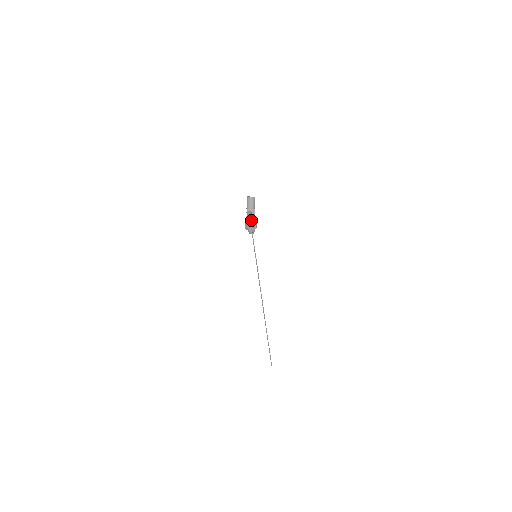
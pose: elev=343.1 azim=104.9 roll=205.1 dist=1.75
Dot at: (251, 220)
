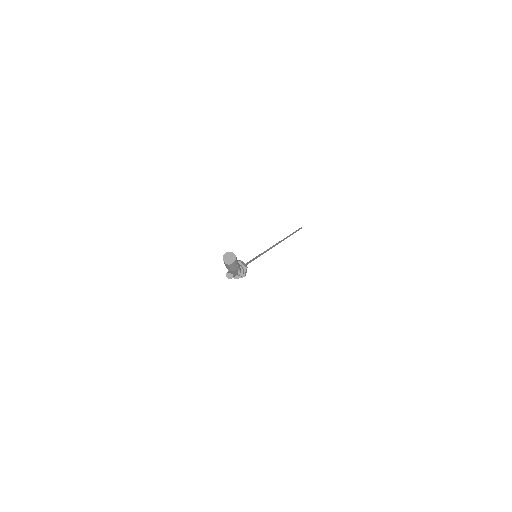
Dot at: (236, 275)
